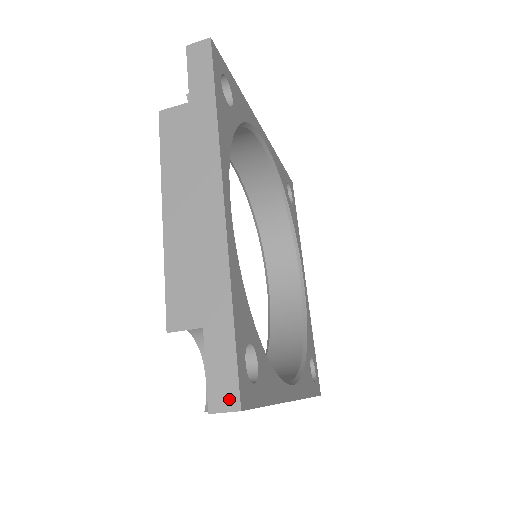
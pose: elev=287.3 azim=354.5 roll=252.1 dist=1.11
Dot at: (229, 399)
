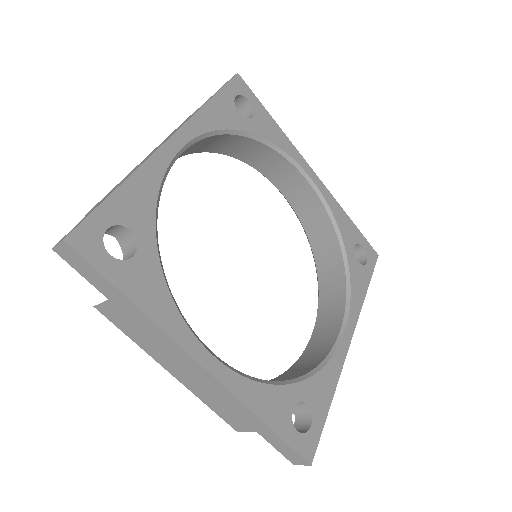
Dot at: (300, 461)
